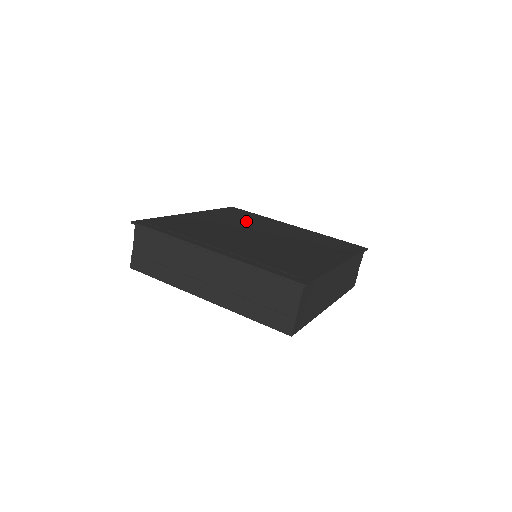
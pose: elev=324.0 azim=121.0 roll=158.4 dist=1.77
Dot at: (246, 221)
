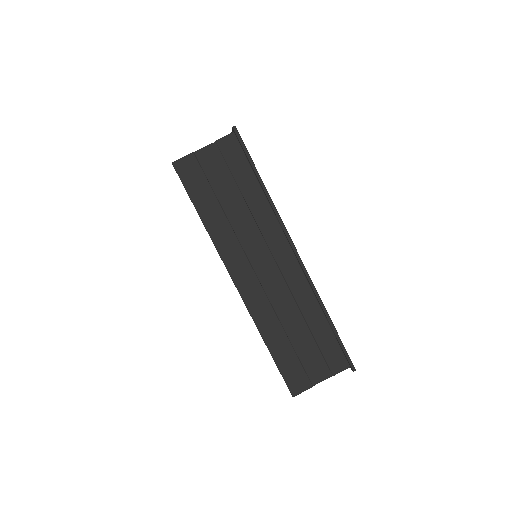
Dot at: occluded
